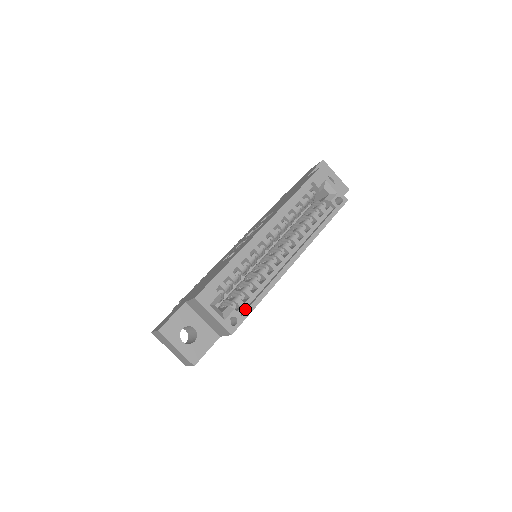
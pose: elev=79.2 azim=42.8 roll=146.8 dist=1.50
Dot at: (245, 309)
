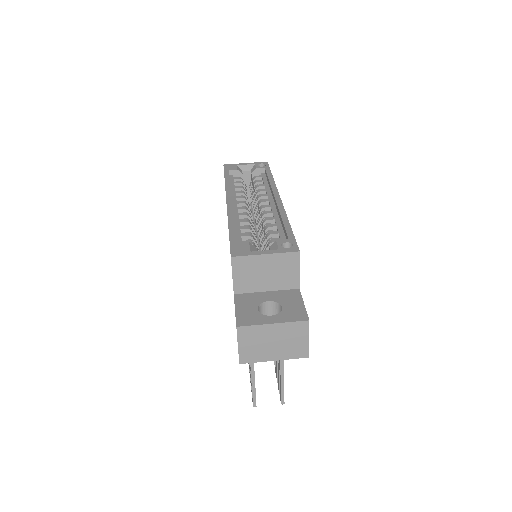
Dot at: occluded
